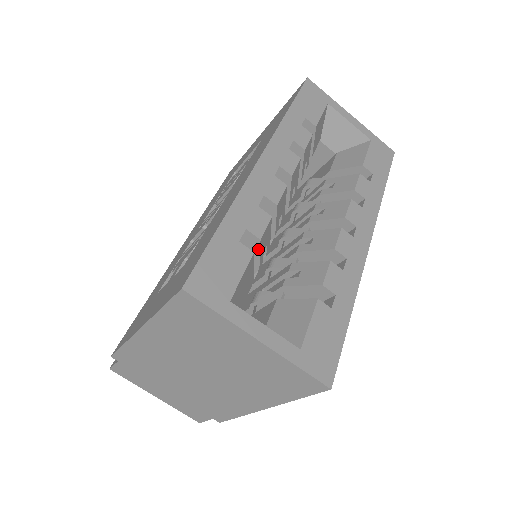
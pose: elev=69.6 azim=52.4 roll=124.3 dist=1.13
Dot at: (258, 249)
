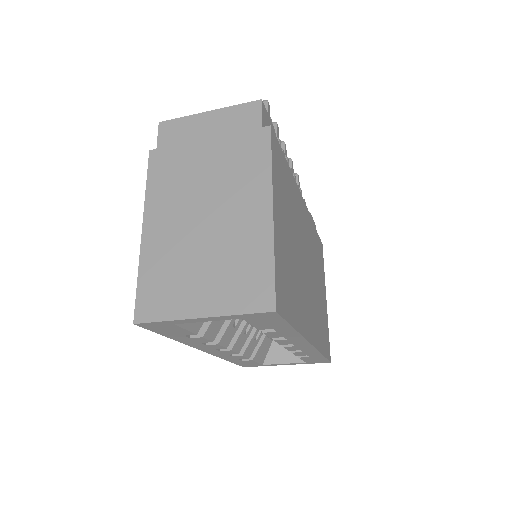
Dot at: (252, 350)
